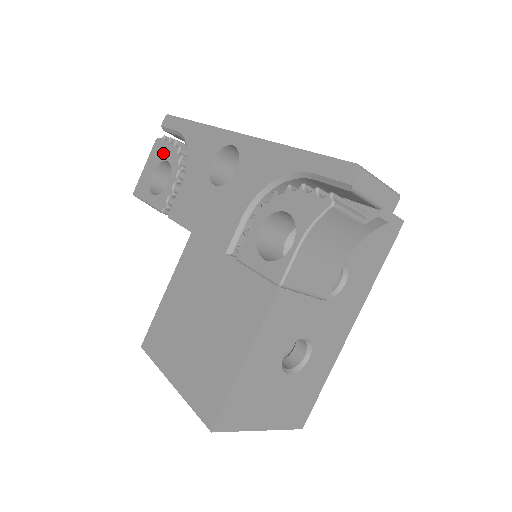
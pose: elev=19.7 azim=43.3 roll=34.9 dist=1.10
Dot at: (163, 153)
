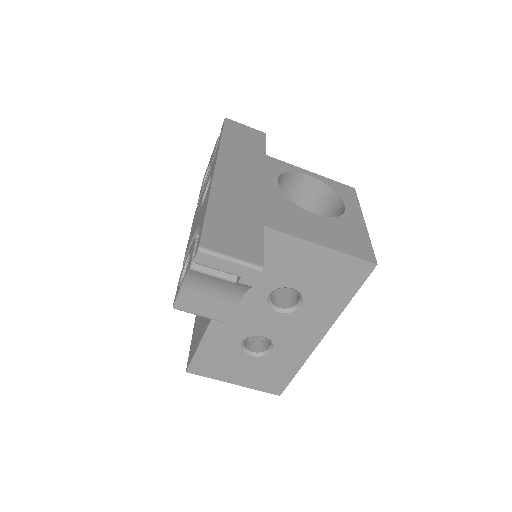
Dot at: occluded
